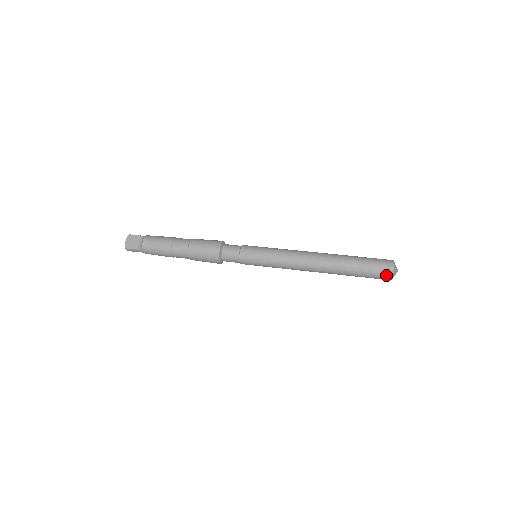
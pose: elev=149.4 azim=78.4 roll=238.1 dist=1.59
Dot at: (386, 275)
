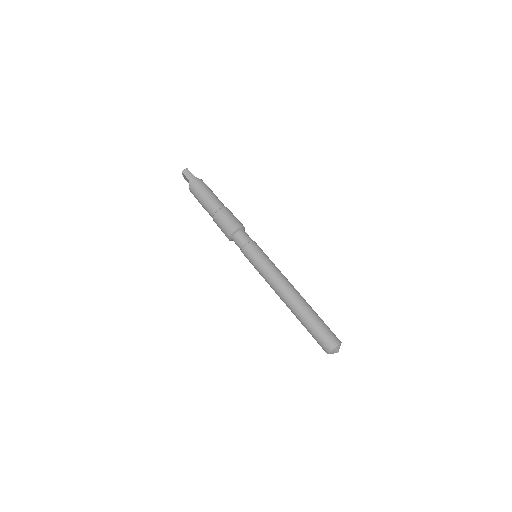
Dot at: occluded
